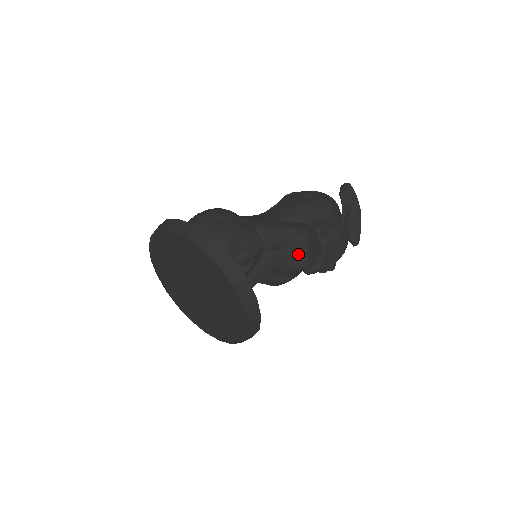
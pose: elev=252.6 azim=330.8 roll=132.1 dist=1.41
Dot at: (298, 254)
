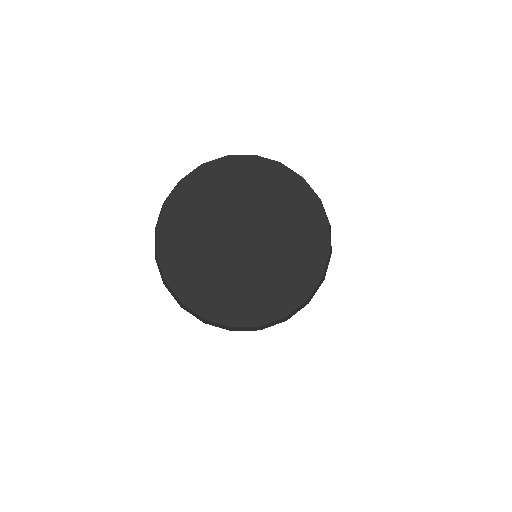
Dot at: occluded
